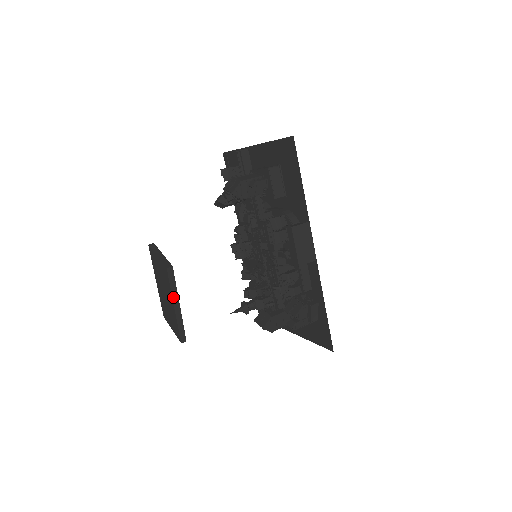
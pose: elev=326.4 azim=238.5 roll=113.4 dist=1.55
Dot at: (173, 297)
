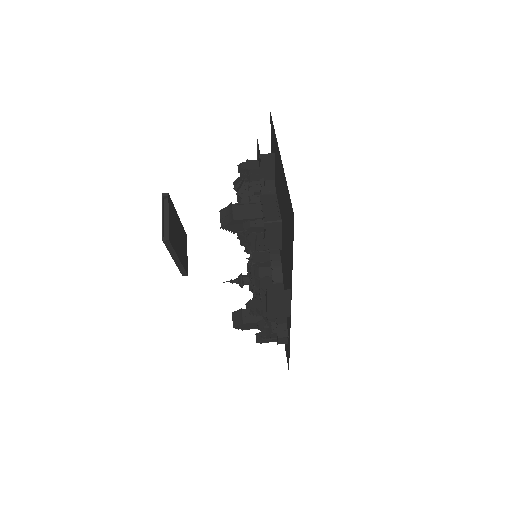
Dot at: (172, 255)
